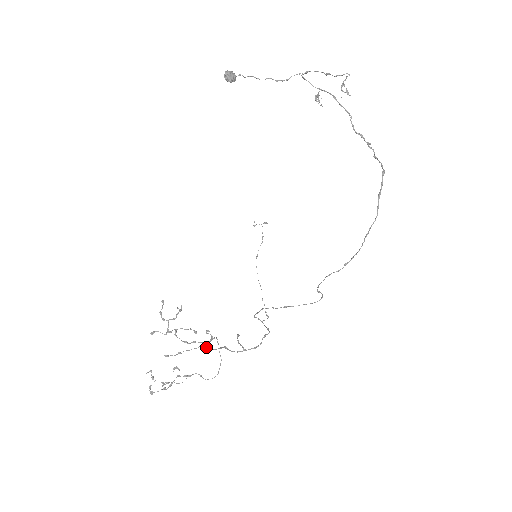
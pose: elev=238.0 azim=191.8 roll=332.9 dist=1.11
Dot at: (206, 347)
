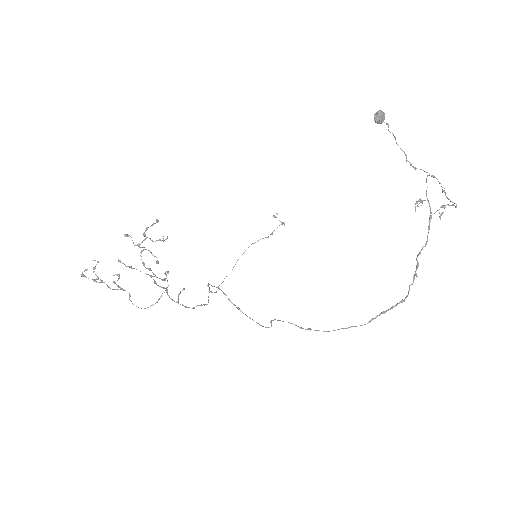
Dot at: occluded
